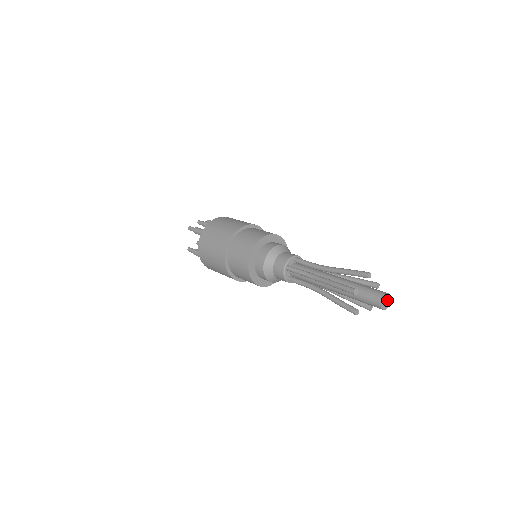
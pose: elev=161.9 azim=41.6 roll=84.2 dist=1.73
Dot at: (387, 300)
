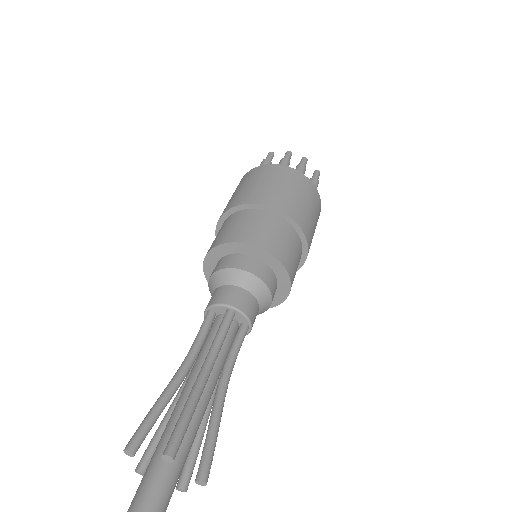
Dot at: out of frame
